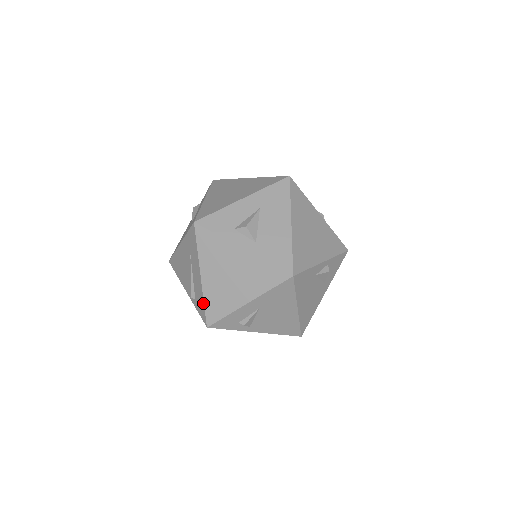
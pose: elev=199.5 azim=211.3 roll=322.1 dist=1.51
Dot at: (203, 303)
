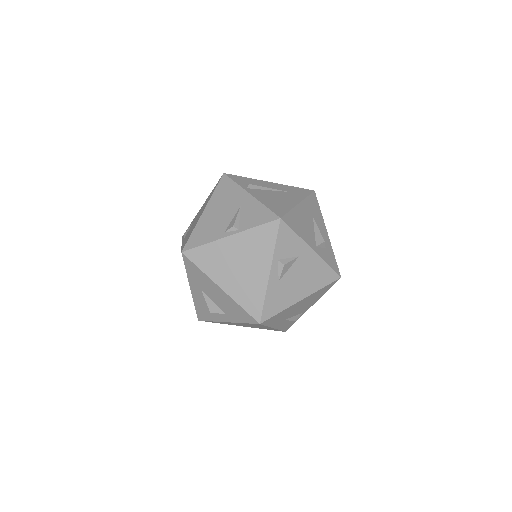
Dot at: occluded
